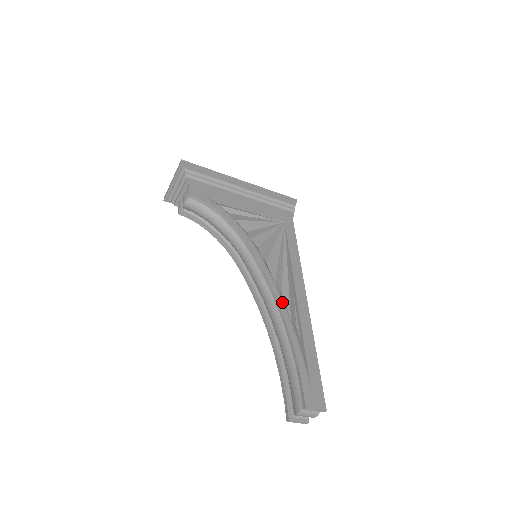
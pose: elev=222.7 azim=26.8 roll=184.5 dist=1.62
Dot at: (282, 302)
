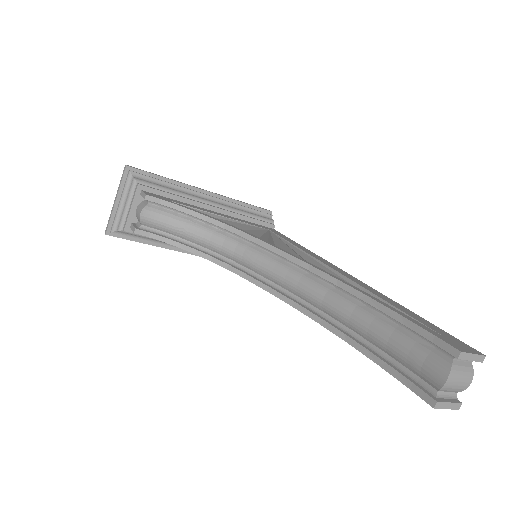
Dot at: occluded
